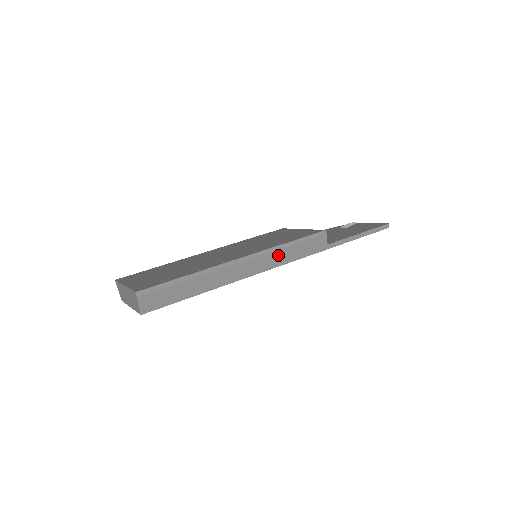
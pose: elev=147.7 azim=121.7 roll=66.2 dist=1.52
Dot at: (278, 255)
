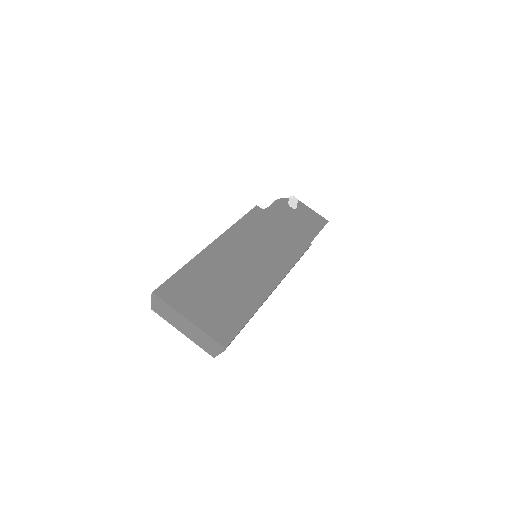
Dot at: occluded
